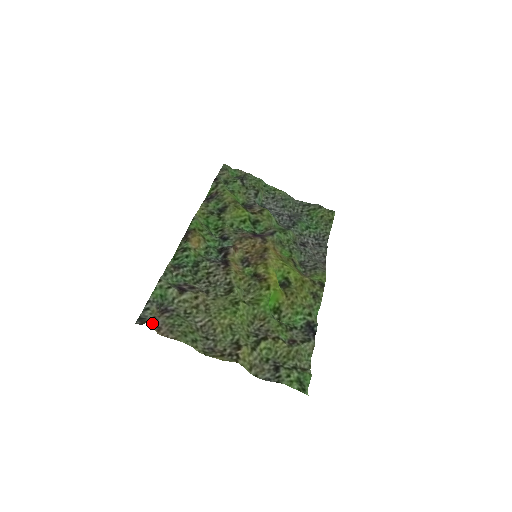
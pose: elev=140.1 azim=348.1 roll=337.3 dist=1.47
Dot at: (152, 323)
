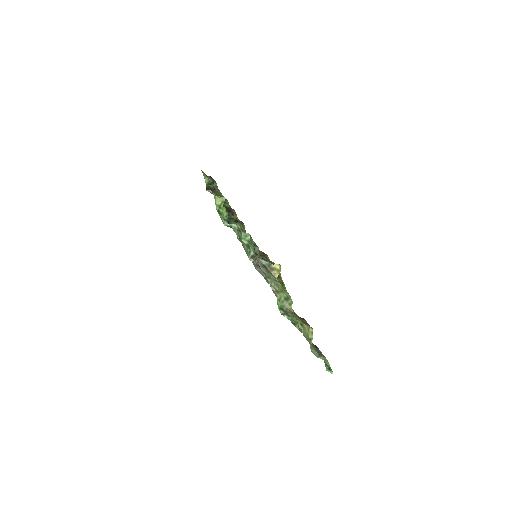
Dot at: (267, 268)
